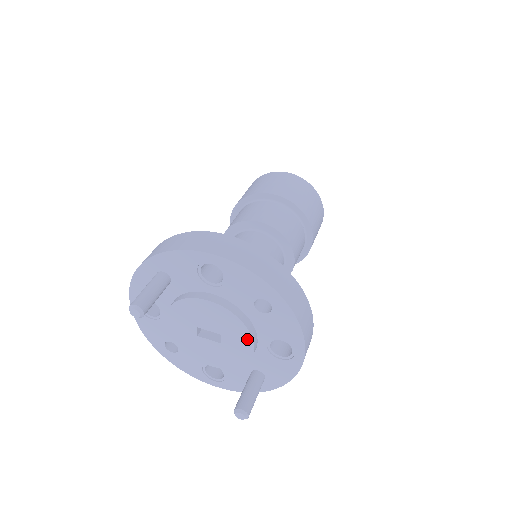
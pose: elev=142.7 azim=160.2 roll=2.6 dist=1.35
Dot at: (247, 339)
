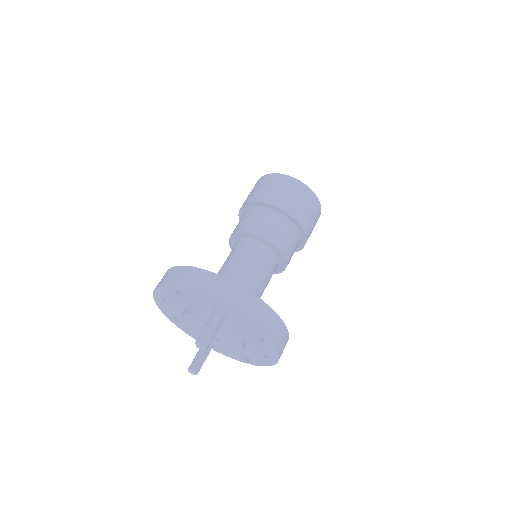
Dot at: (233, 351)
